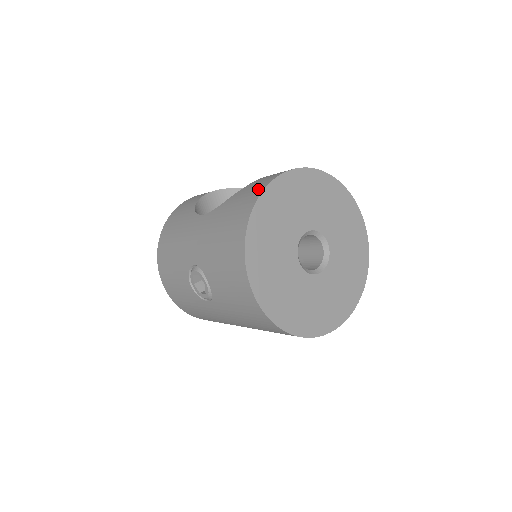
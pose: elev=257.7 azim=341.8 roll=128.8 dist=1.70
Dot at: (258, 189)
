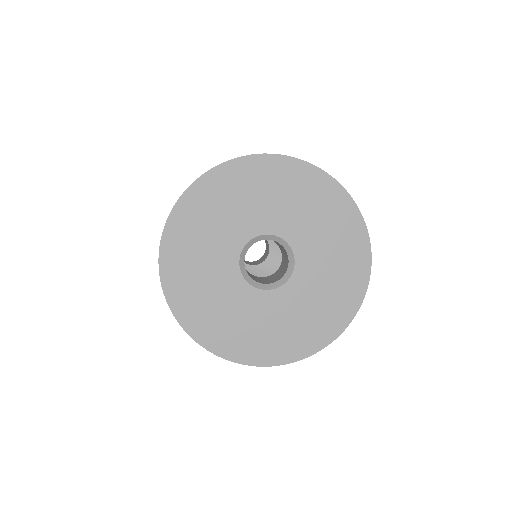
Dot at: occluded
